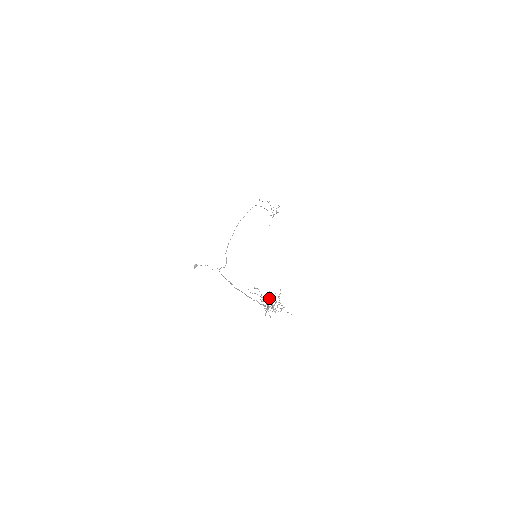
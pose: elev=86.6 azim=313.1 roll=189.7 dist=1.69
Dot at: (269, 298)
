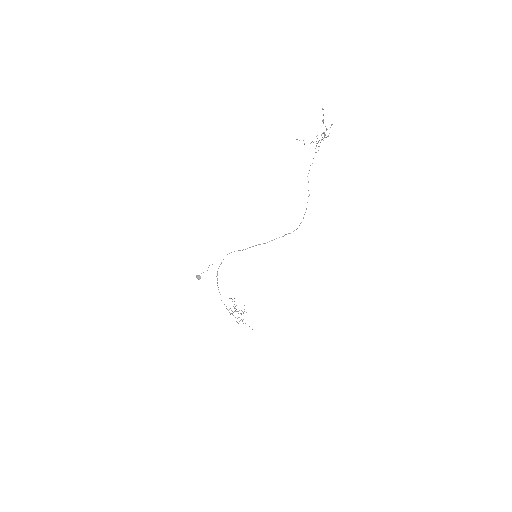
Dot at: (241, 319)
